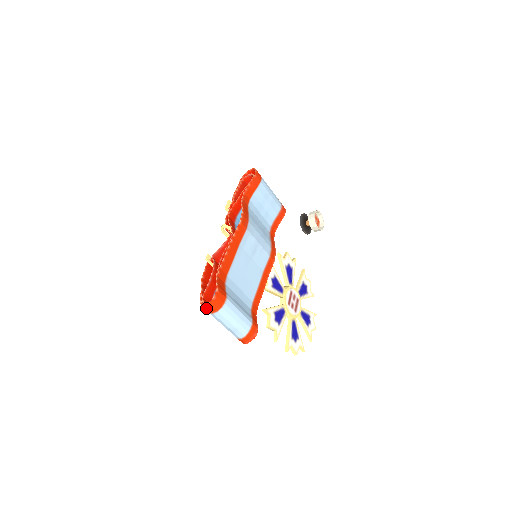
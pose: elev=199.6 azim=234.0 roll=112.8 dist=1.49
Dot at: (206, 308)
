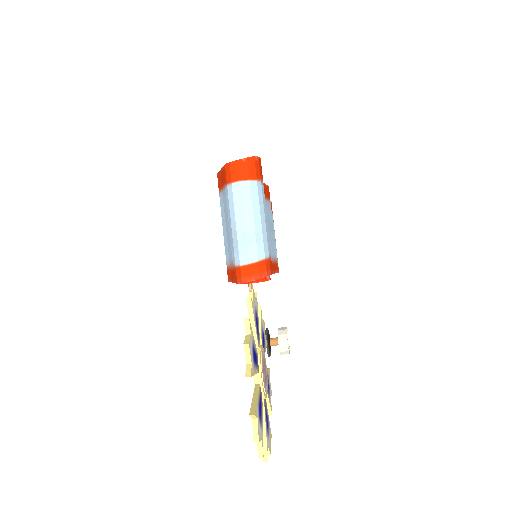
Dot at: (236, 166)
